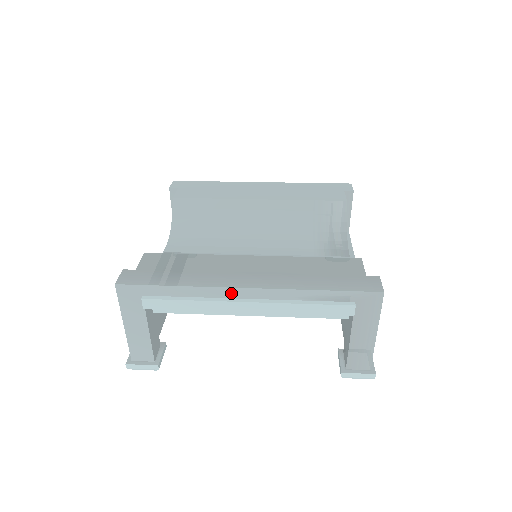
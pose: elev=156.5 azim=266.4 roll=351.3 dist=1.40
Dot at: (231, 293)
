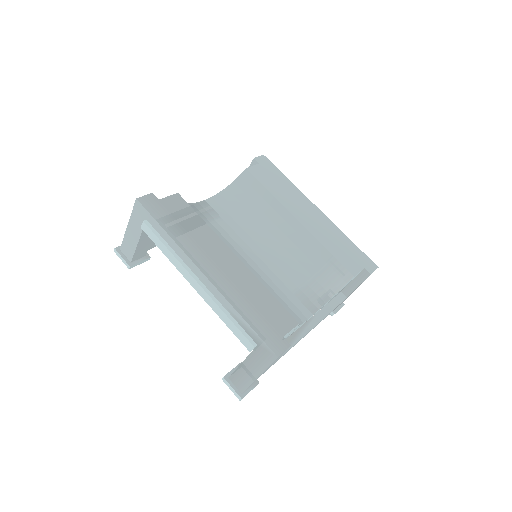
Dot at: (193, 267)
